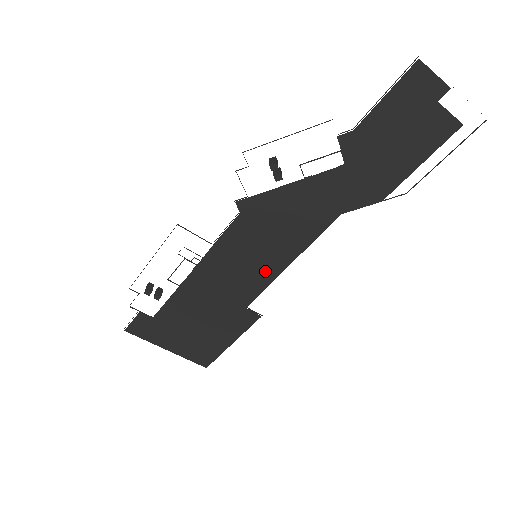
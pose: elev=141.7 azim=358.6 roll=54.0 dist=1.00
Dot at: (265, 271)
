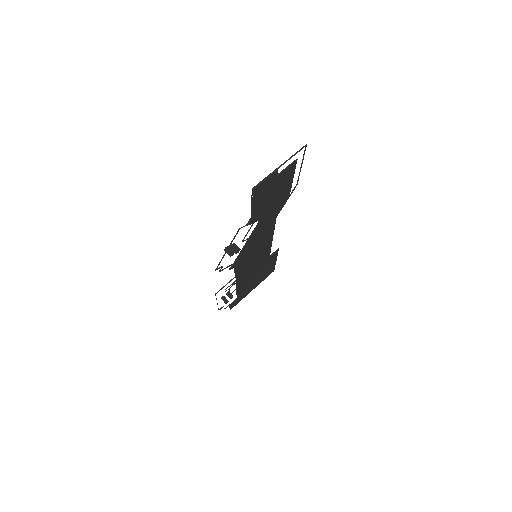
Dot at: (265, 251)
